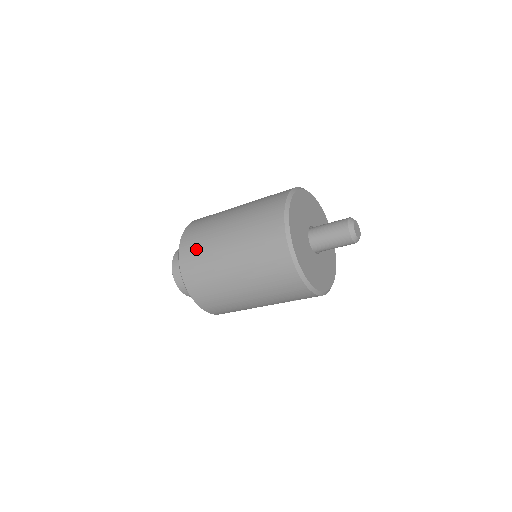
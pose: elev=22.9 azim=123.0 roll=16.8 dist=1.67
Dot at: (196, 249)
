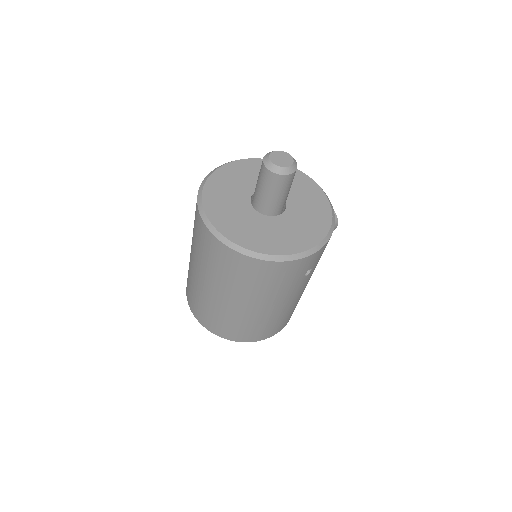
Dot at: (194, 300)
